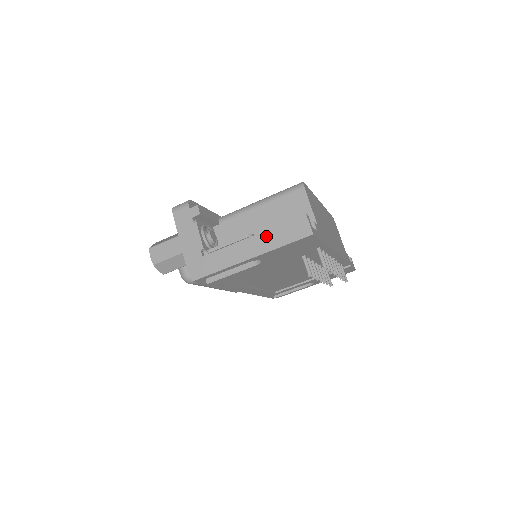
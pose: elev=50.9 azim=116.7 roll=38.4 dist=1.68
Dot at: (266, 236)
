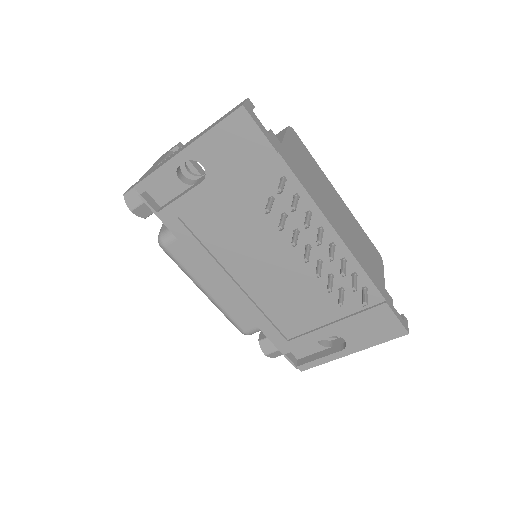
Dot at: (207, 129)
